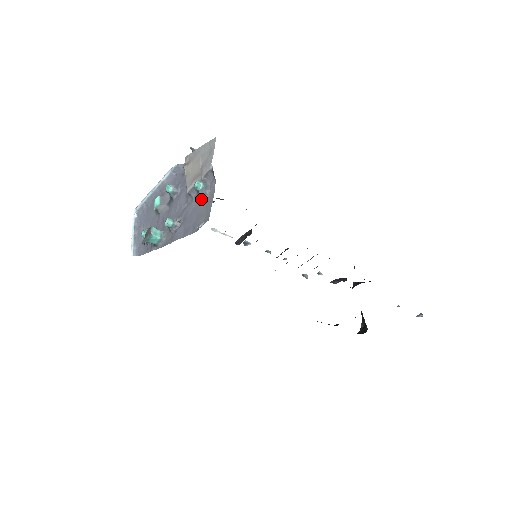
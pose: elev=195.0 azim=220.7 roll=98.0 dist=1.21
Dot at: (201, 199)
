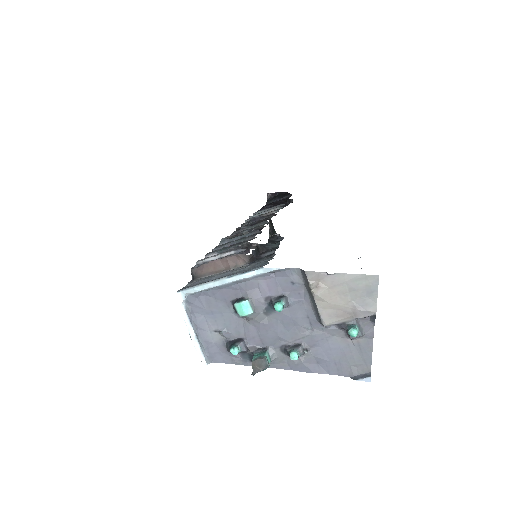
Dot at: (346, 337)
